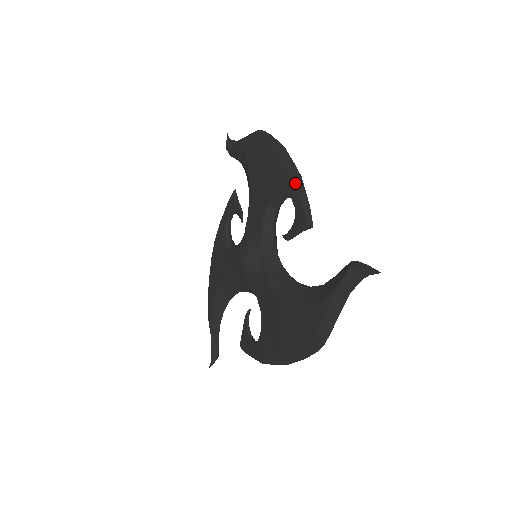
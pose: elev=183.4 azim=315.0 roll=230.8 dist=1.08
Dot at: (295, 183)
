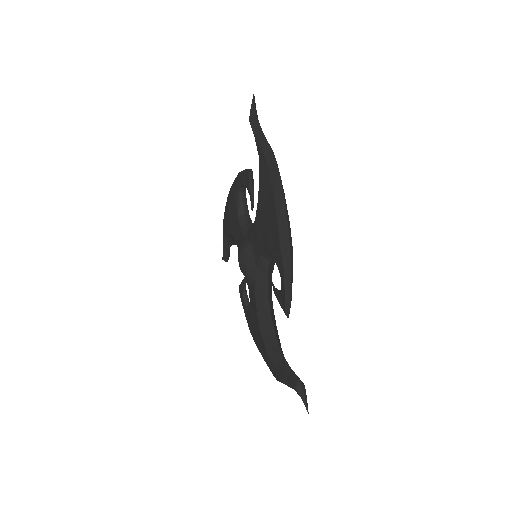
Dot at: (285, 275)
